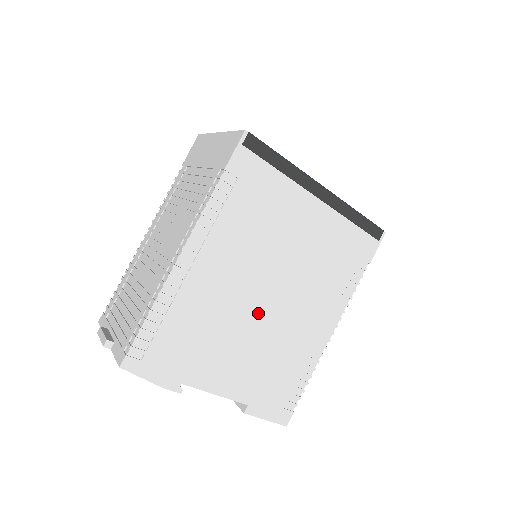
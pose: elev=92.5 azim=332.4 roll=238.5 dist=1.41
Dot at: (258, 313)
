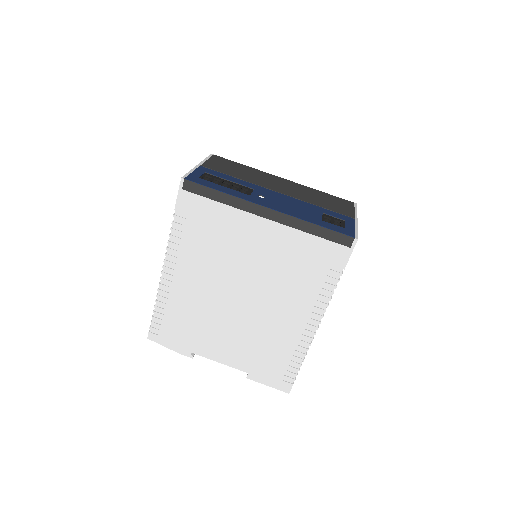
Dot at: (236, 310)
